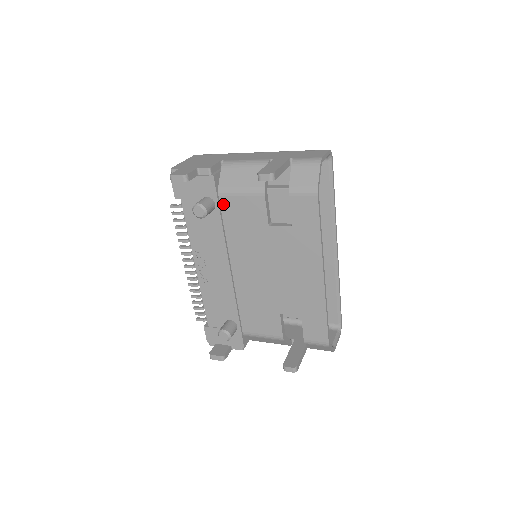
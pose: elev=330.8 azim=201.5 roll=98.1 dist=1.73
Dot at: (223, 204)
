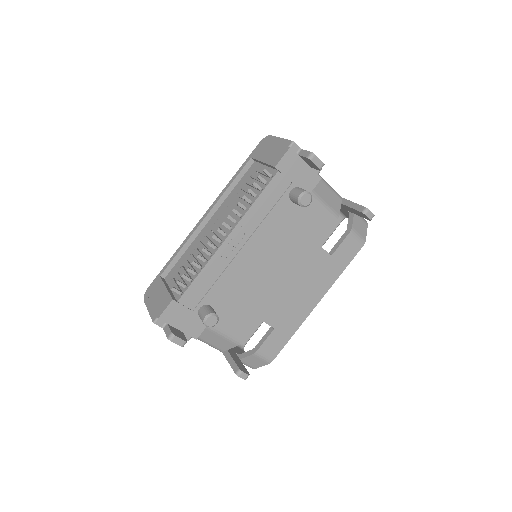
Dot at: occluded
